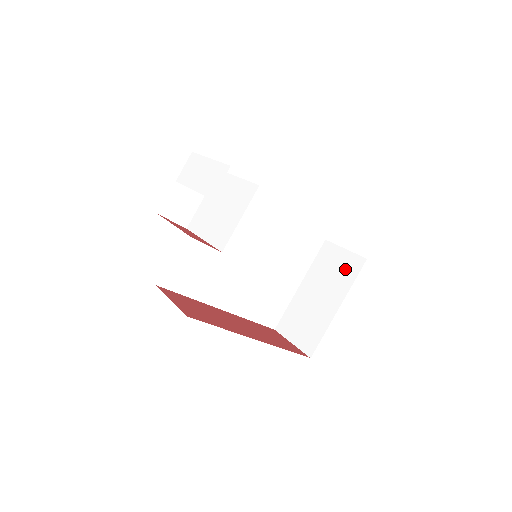
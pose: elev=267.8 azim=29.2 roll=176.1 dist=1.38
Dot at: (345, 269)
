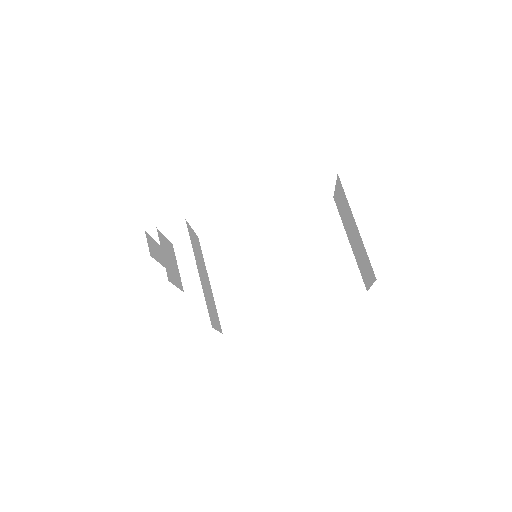
Dot at: (342, 197)
